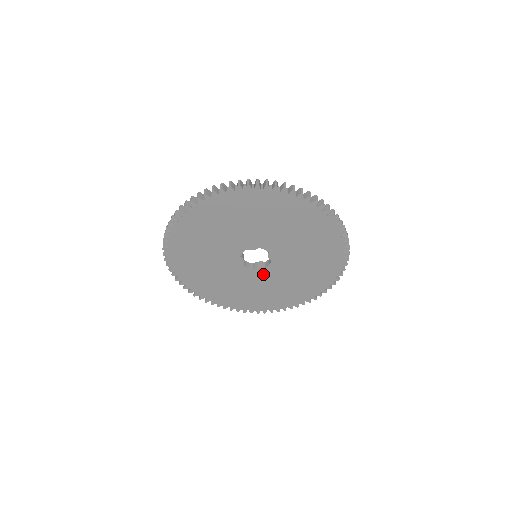
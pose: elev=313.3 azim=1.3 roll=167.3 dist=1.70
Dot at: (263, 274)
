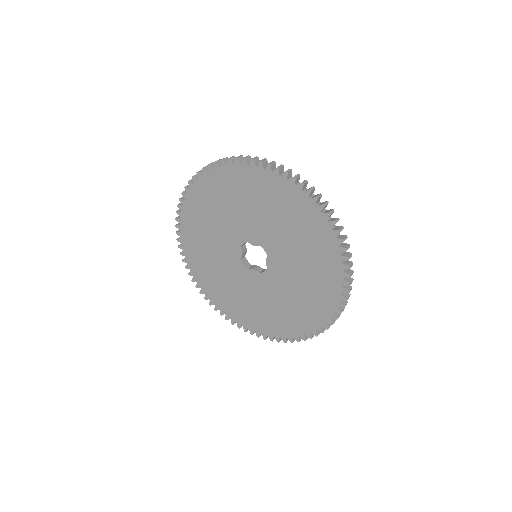
Dot at: (256, 280)
